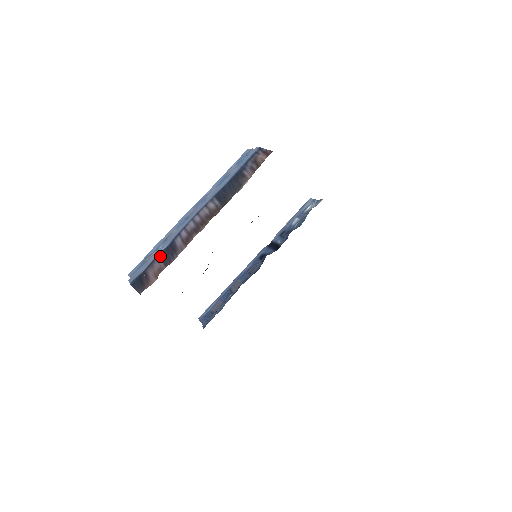
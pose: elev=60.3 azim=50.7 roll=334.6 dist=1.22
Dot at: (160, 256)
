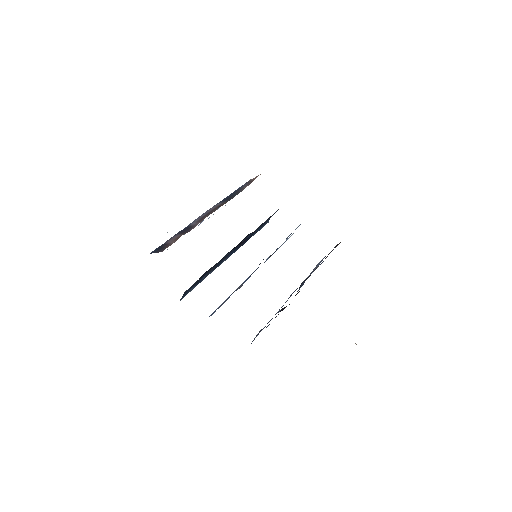
Dot at: (177, 234)
